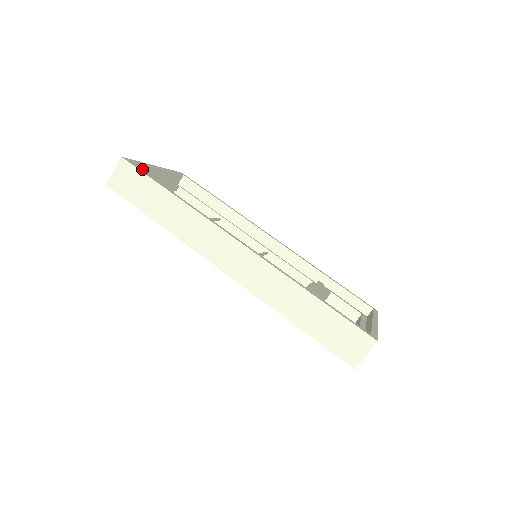
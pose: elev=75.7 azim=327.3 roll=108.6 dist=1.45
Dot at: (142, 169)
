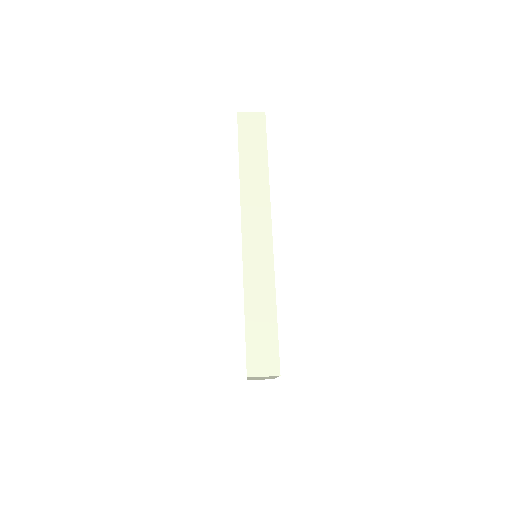
Dot at: occluded
